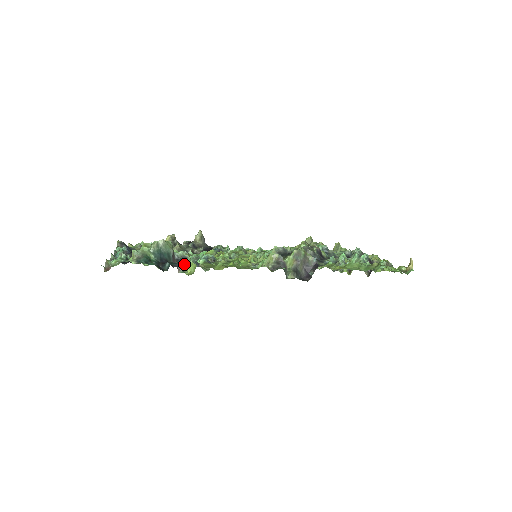
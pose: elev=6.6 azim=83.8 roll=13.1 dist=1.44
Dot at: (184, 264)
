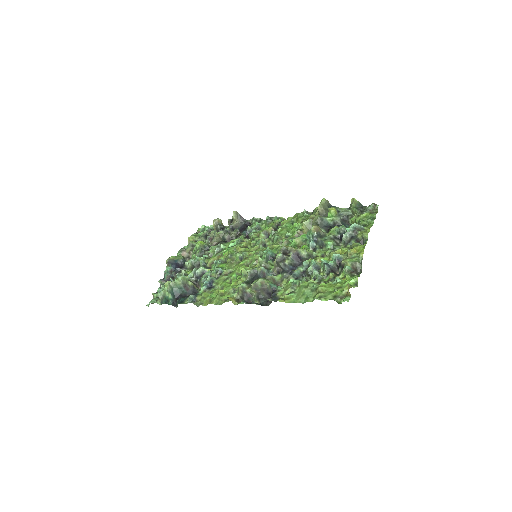
Dot at: (199, 284)
